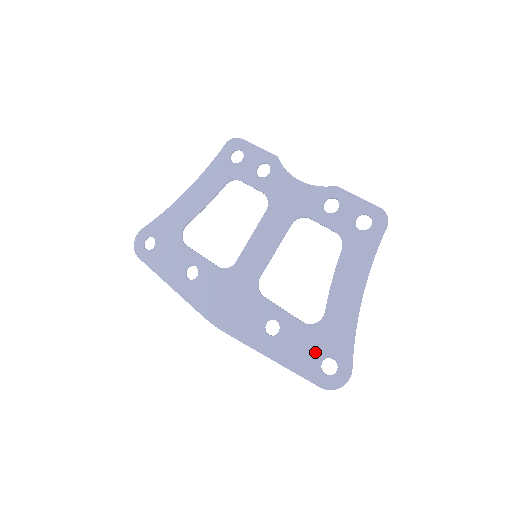
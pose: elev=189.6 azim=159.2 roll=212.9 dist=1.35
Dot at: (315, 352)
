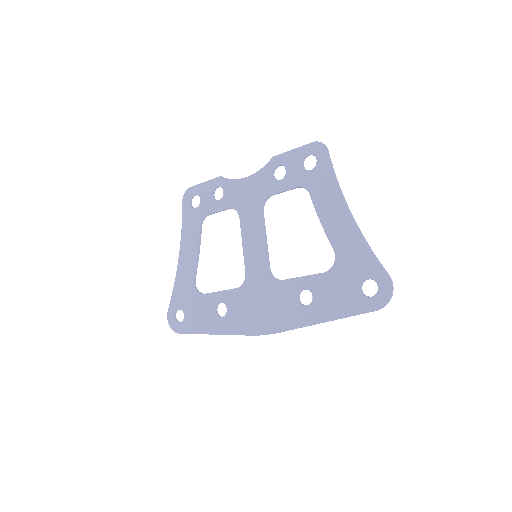
Dot at: (350, 286)
